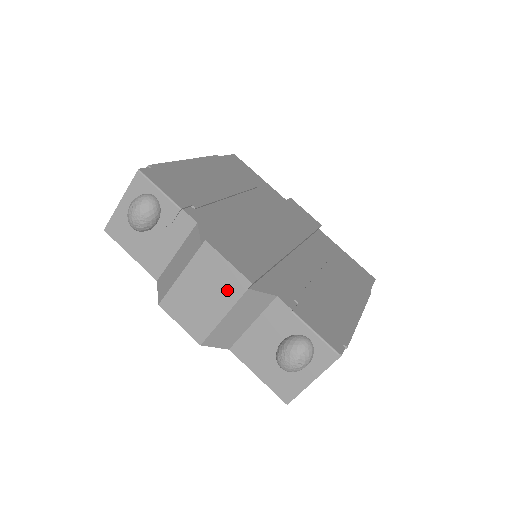
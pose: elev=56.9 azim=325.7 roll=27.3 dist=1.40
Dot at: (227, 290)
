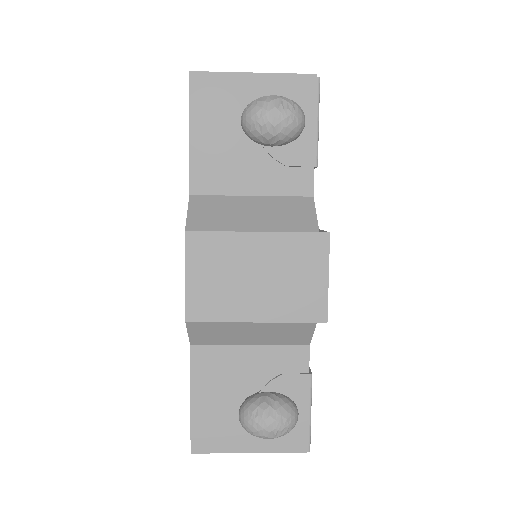
Dot at: (292, 301)
